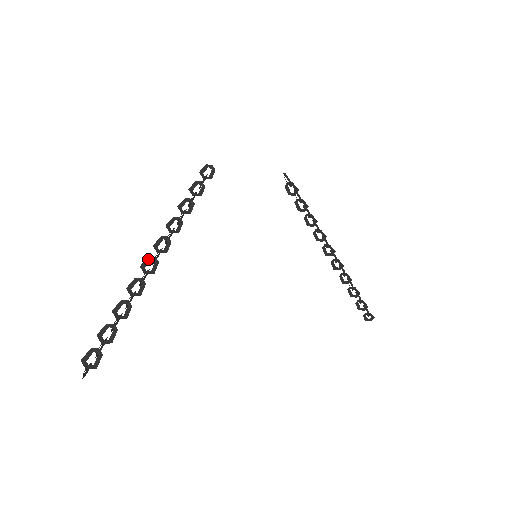
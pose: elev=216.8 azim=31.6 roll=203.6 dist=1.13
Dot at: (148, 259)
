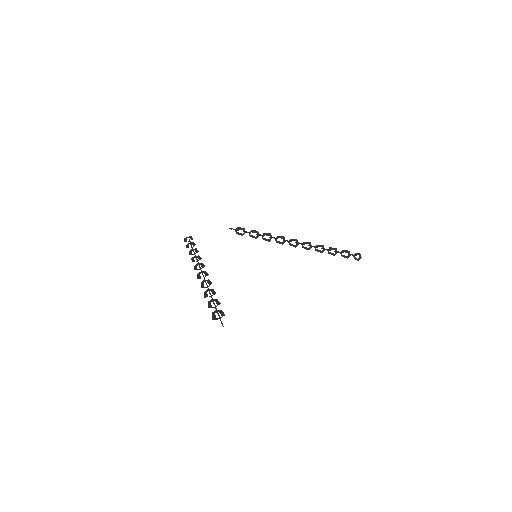
Dot at: (198, 275)
